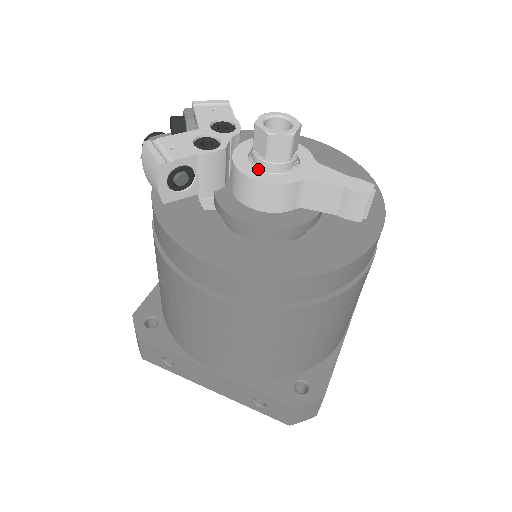
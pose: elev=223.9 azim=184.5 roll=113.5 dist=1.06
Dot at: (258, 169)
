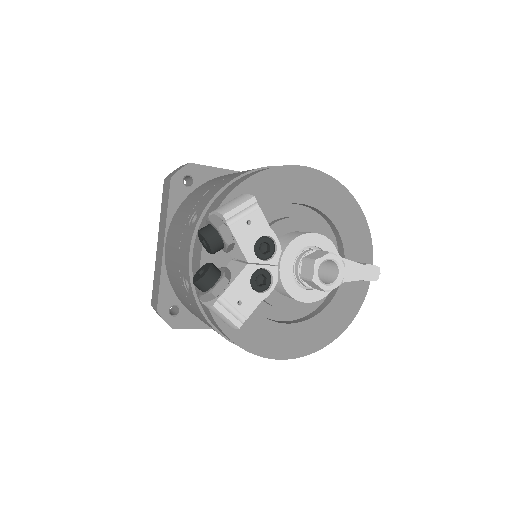
Dot at: (303, 286)
